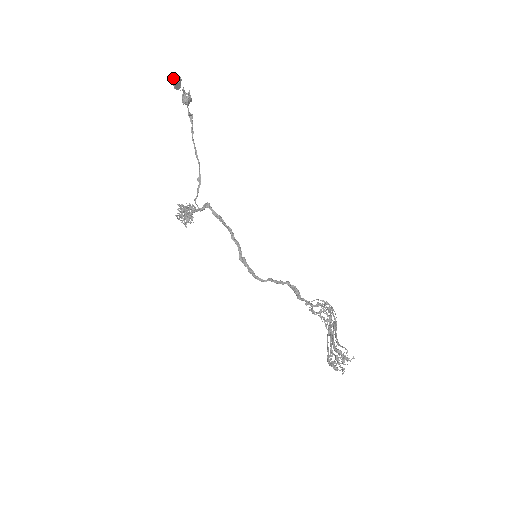
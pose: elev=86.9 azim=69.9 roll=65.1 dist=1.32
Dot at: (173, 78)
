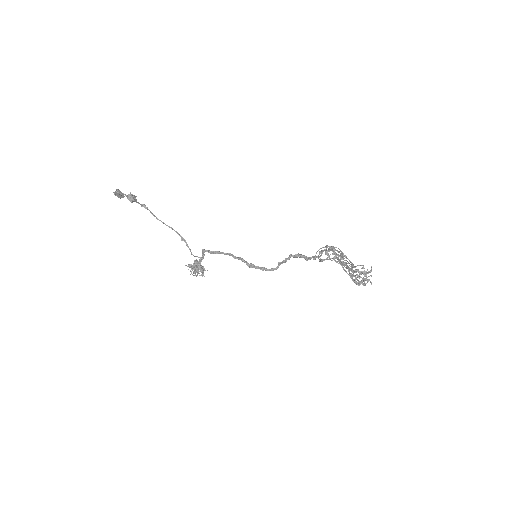
Dot at: occluded
